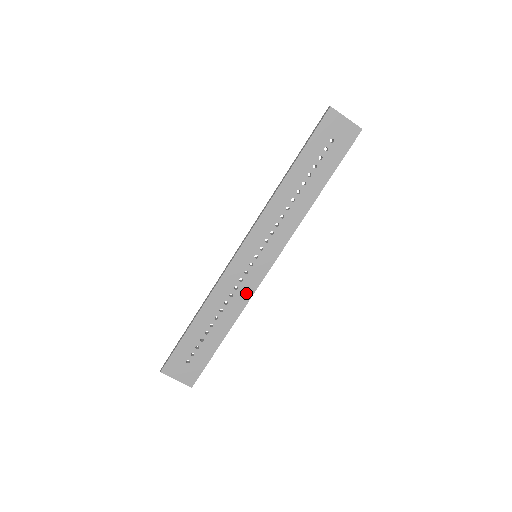
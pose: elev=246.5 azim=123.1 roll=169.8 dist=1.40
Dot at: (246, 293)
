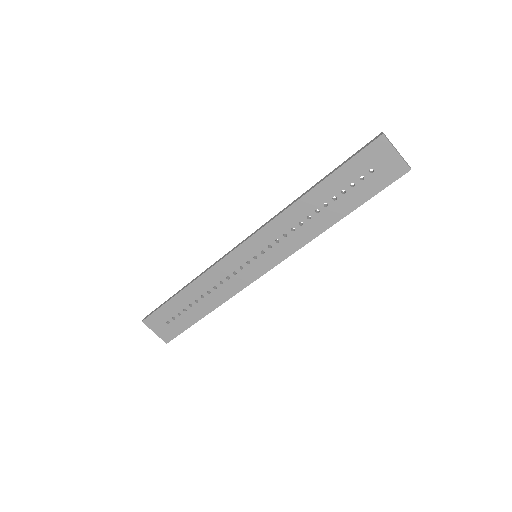
Dot at: (236, 286)
